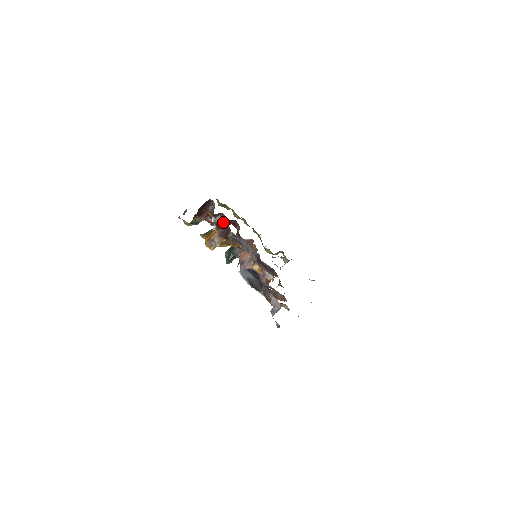
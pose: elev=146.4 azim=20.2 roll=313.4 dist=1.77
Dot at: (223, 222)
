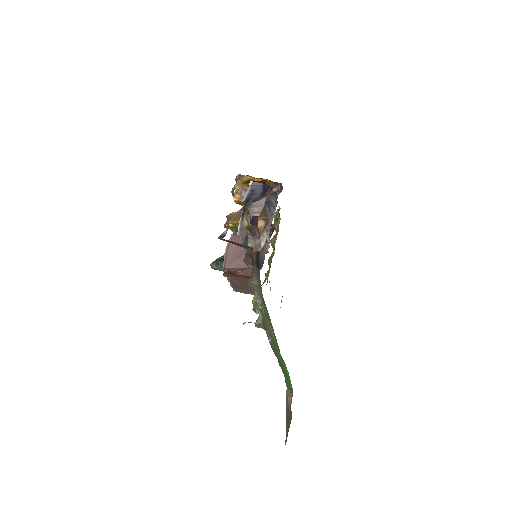
Dot at: occluded
